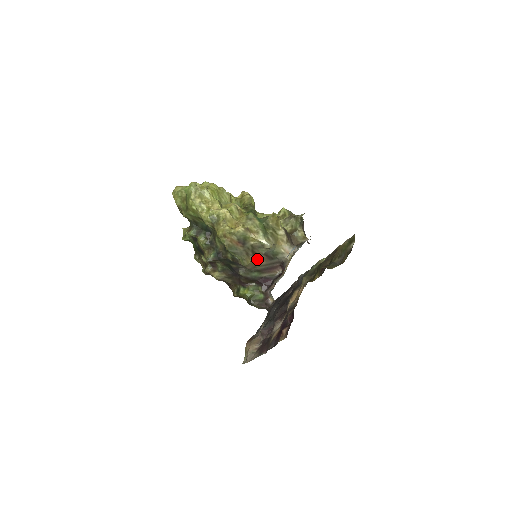
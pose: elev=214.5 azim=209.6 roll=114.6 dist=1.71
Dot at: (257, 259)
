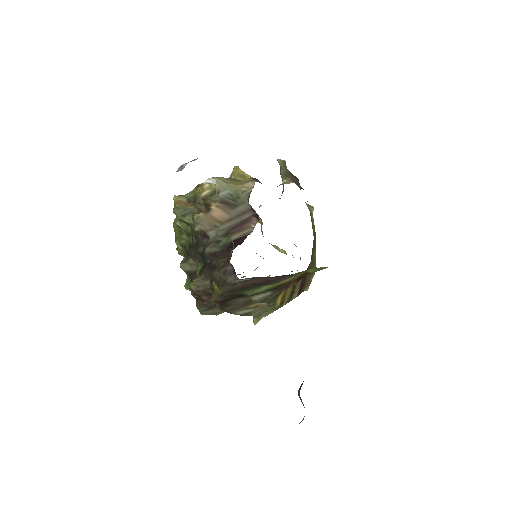
Dot at: (213, 212)
